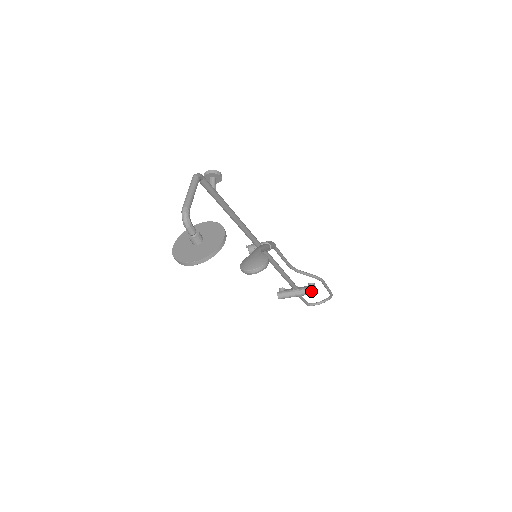
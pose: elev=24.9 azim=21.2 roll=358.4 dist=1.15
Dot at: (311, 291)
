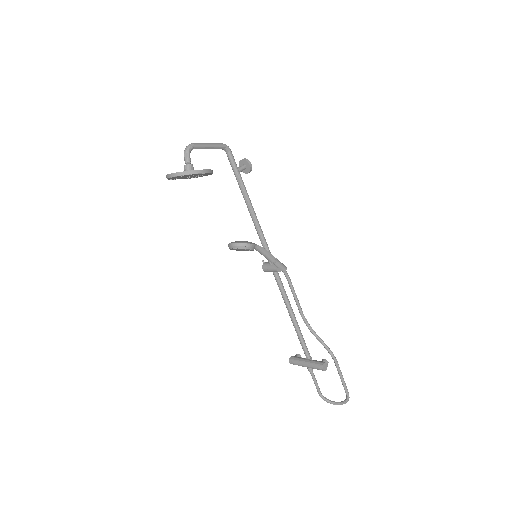
Dot at: (319, 364)
